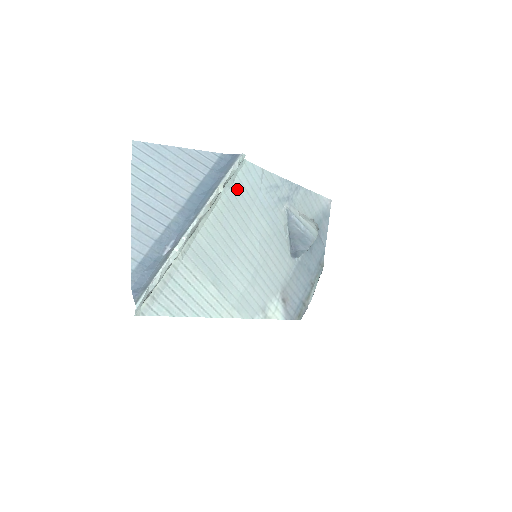
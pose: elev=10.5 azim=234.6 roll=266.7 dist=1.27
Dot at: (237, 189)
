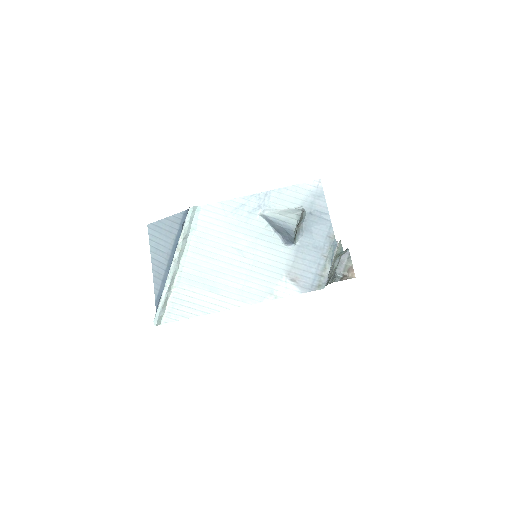
Dot at: (203, 227)
